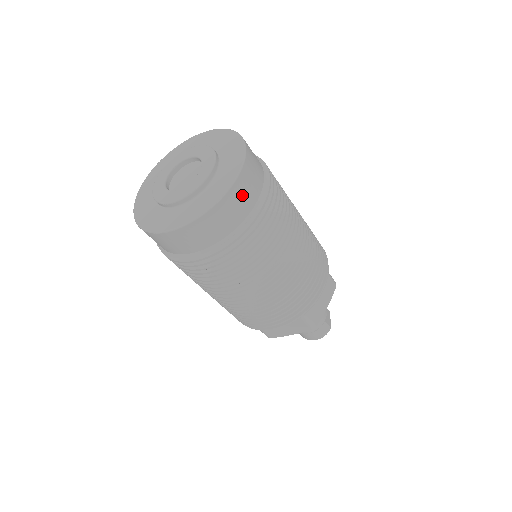
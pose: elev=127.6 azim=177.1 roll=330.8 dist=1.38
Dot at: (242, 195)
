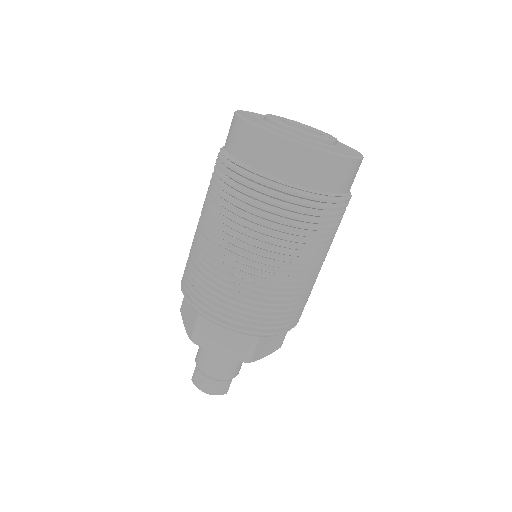
Dot at: (348, 174)
